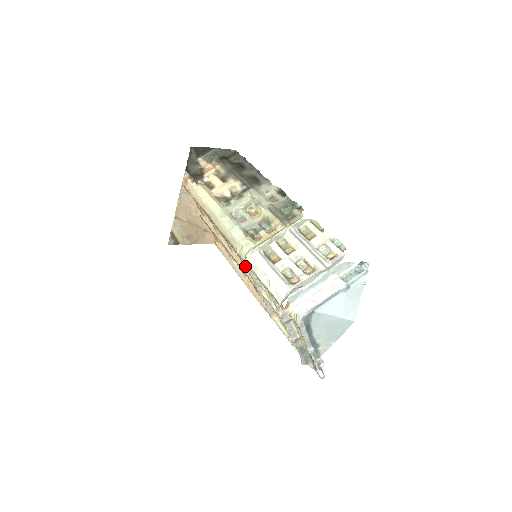
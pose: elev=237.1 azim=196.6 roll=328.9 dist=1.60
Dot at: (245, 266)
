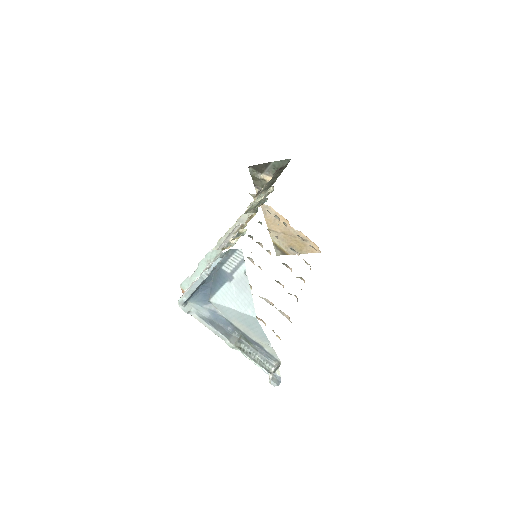
Dot at: occluded
